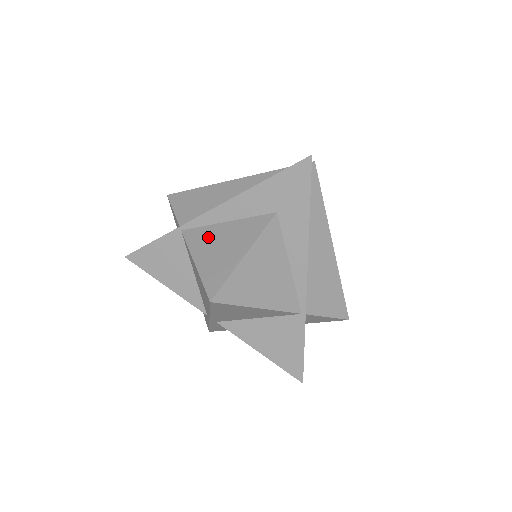
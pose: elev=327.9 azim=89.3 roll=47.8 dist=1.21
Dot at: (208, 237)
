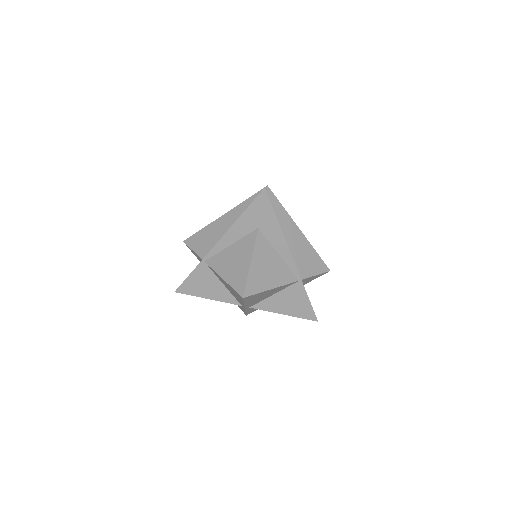
Dot at: (223, 259)
